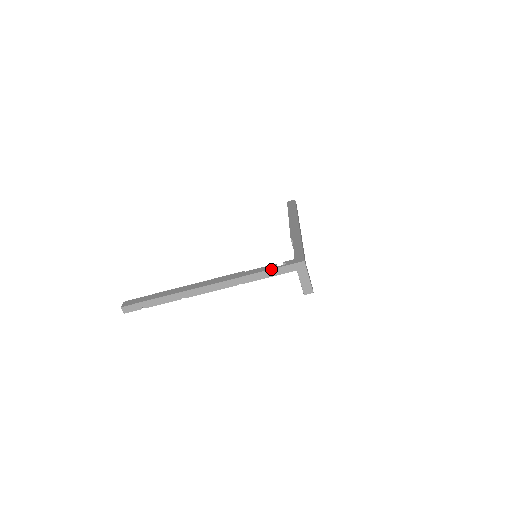
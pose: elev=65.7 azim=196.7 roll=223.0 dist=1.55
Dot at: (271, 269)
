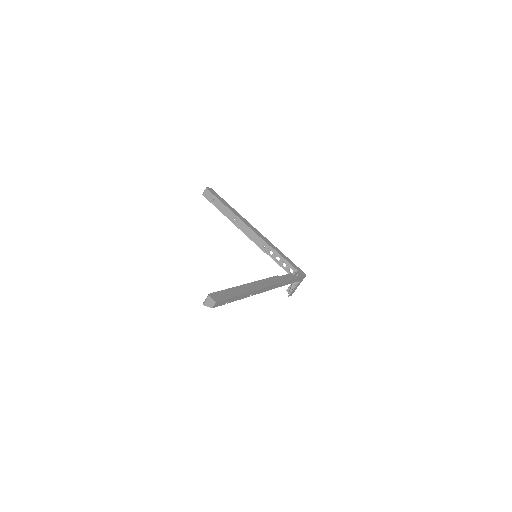
Dot at: (295, 278)
